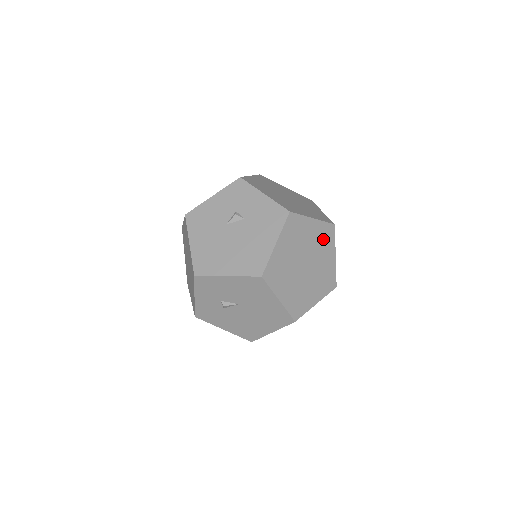
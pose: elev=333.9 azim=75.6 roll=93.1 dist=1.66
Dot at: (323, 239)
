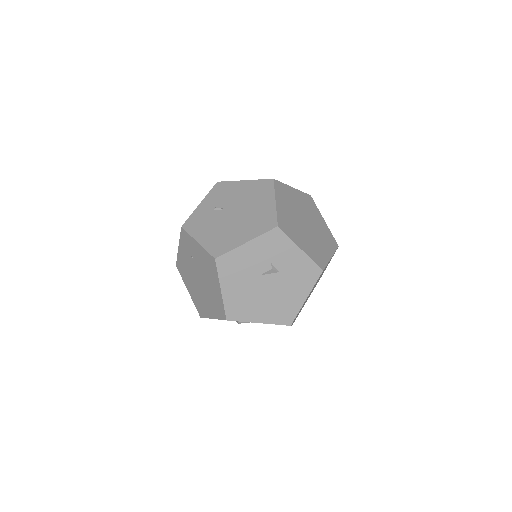
Dot at: (328, 263)
